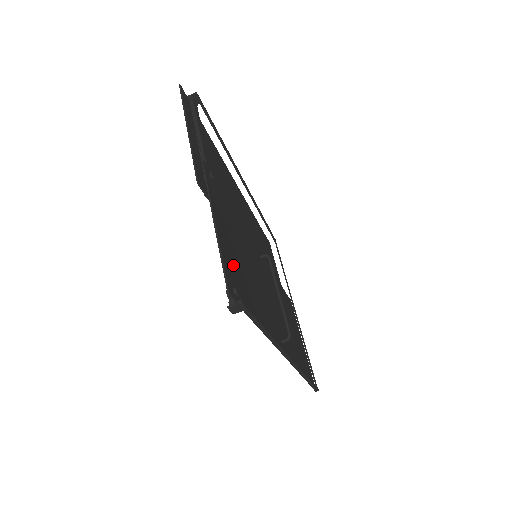
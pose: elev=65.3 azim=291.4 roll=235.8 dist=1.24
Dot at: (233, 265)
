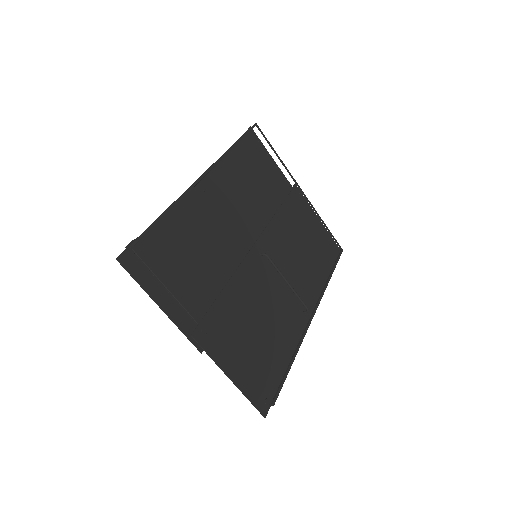
Dot at: (255, 376)
